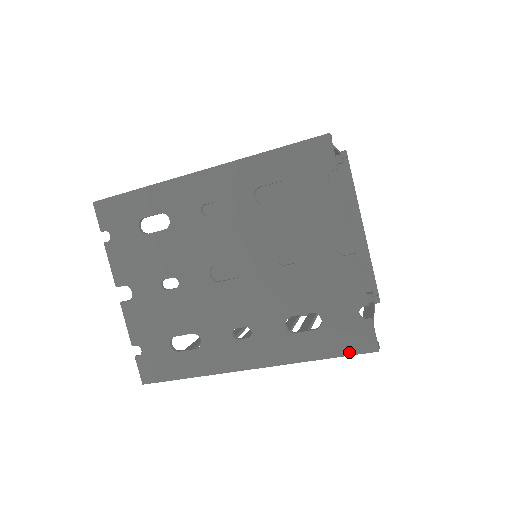
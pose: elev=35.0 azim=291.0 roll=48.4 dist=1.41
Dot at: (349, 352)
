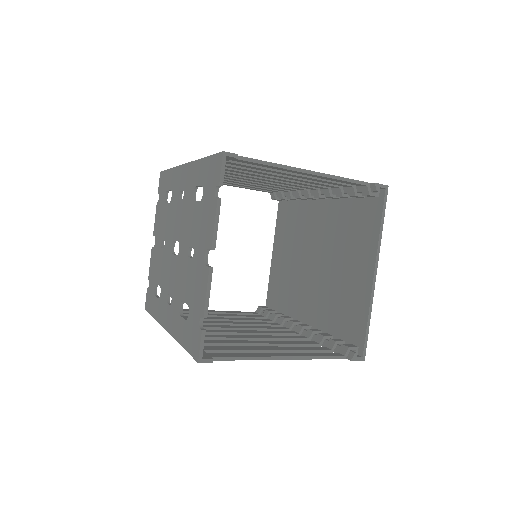
Dot at: (190, 351)
